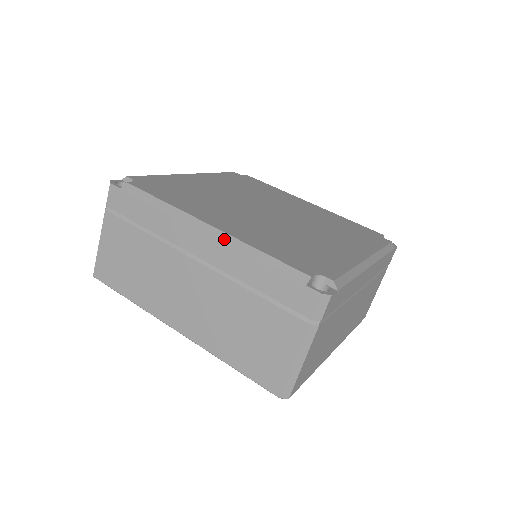
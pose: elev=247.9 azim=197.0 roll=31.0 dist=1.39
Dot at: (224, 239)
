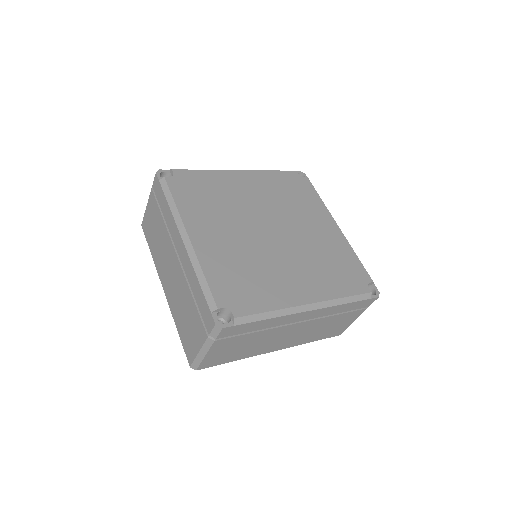
Dot at: (323, 306)
